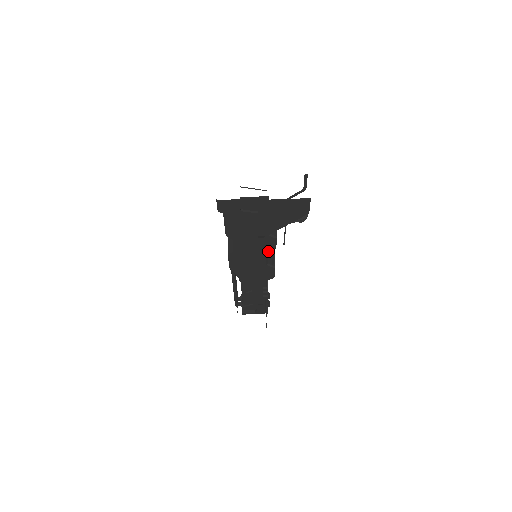
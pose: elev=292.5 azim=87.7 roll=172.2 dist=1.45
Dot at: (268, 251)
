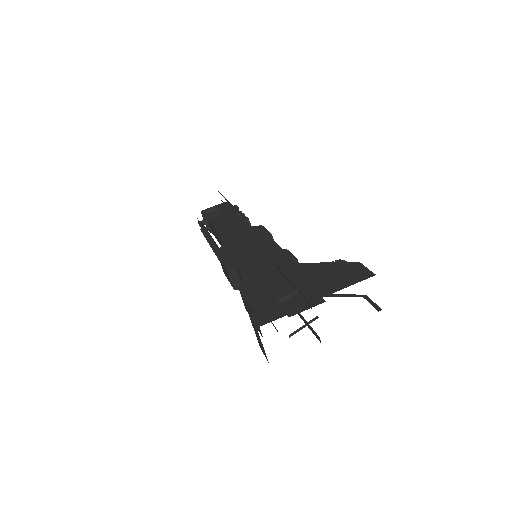
Dot at: occluded
